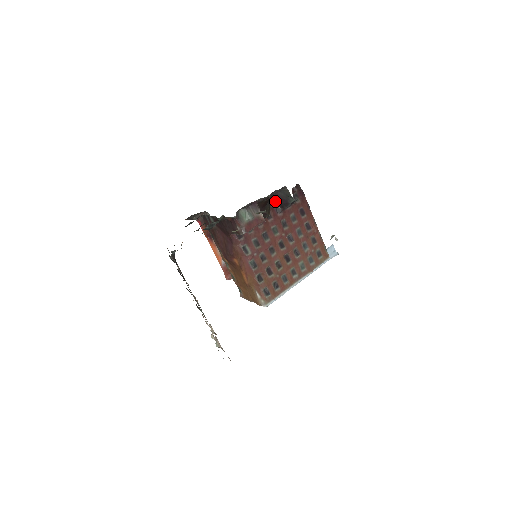
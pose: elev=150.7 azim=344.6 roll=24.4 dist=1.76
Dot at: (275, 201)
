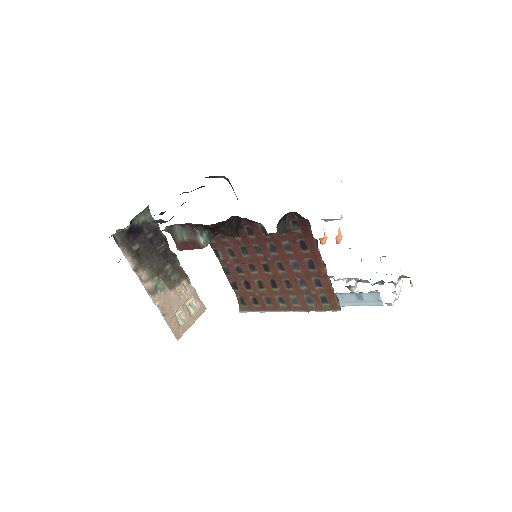
Dot at: (253, 221)
